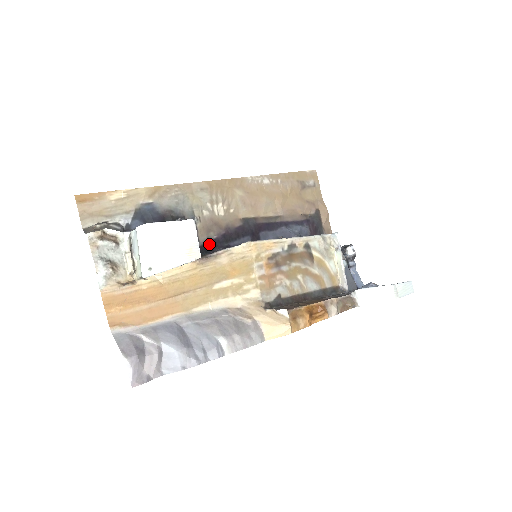
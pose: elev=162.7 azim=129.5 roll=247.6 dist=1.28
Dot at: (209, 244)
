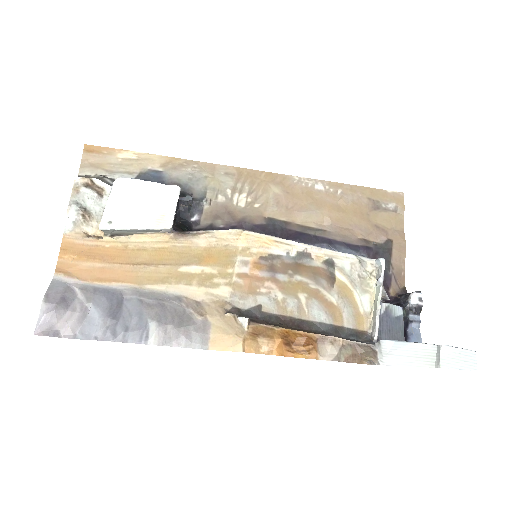
Dot at: occluded
